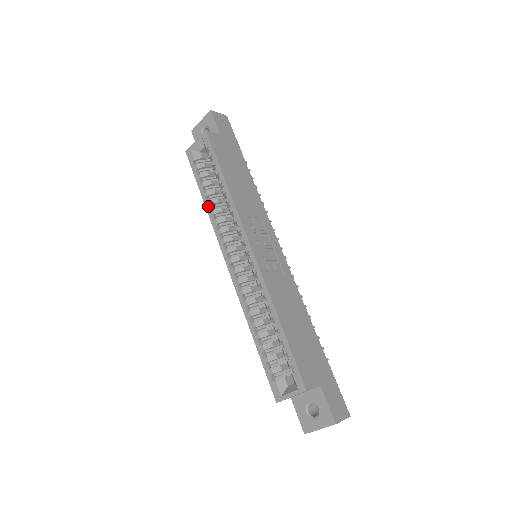
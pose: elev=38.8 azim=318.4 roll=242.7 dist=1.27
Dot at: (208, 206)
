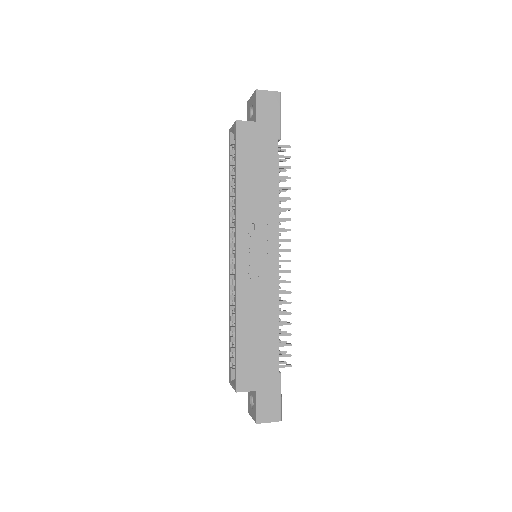
Dot at: (229, 196)
